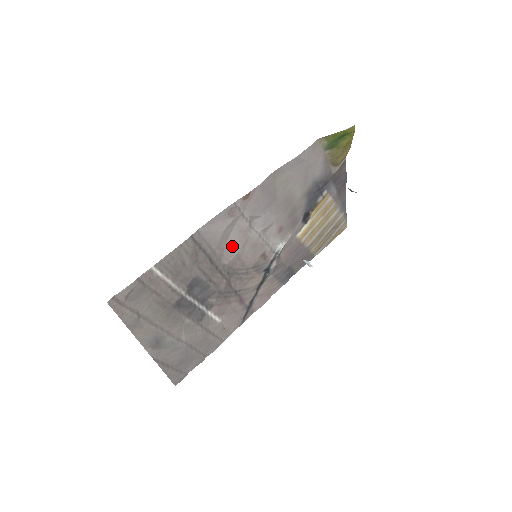
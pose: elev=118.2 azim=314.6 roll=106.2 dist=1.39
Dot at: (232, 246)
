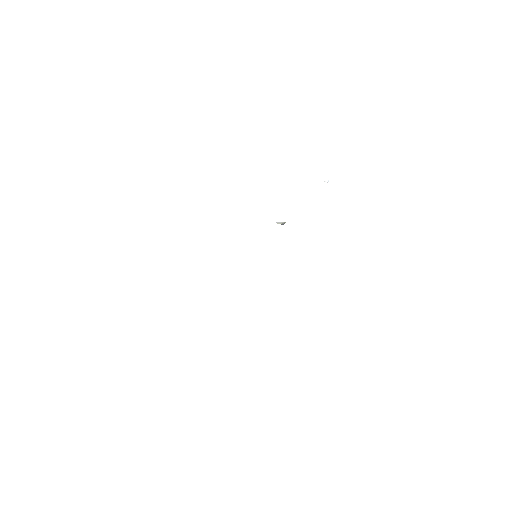
Dot at: occluded
